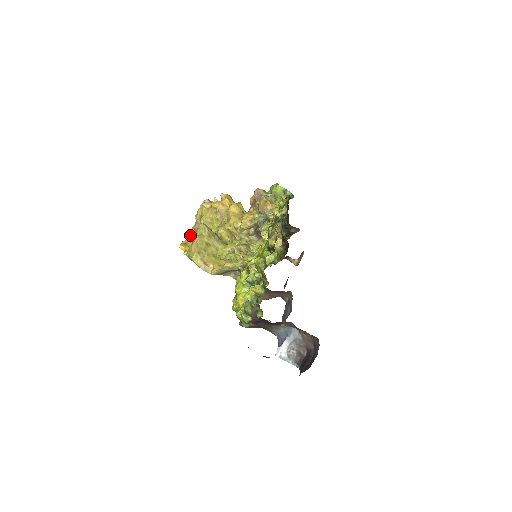
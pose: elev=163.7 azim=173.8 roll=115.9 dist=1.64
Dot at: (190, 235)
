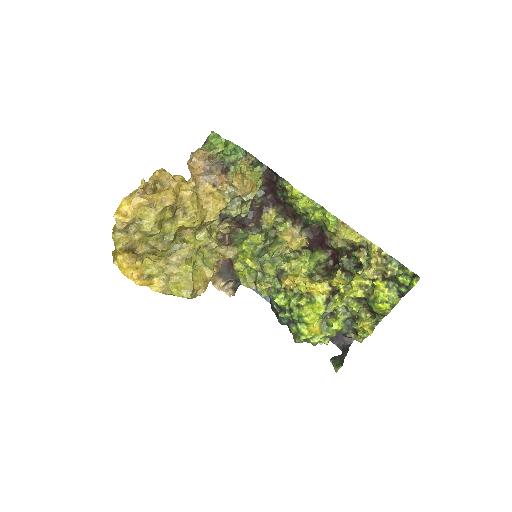
Dot at: (154, 262)
